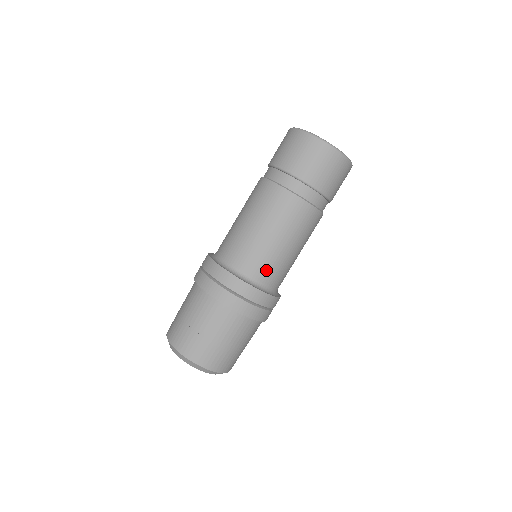
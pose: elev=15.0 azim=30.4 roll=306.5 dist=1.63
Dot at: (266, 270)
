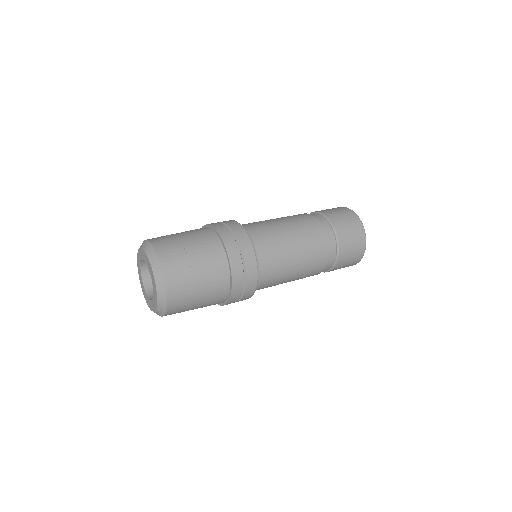
Dot at: (268, 283)
